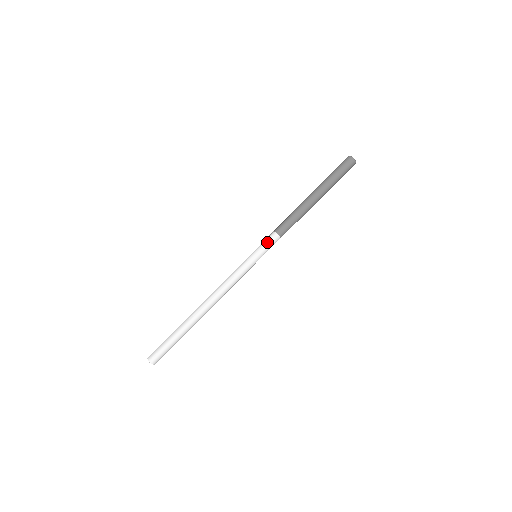
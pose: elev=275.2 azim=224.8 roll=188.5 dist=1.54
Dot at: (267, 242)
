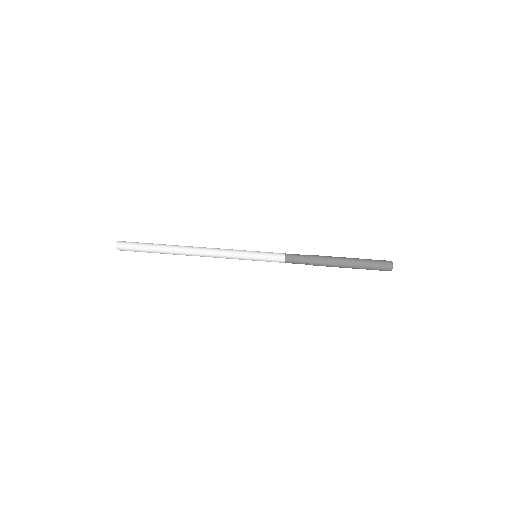
Dot at: (273, 253)
